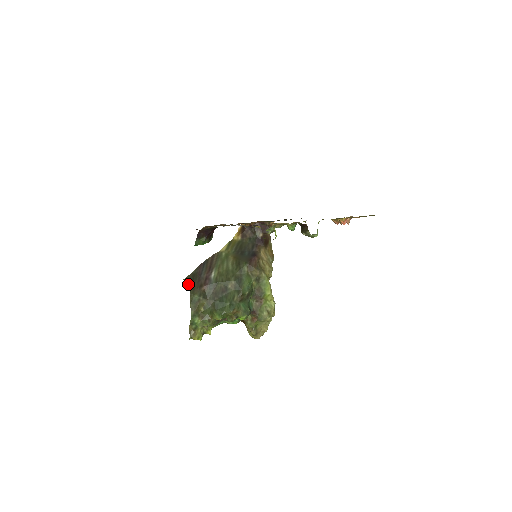
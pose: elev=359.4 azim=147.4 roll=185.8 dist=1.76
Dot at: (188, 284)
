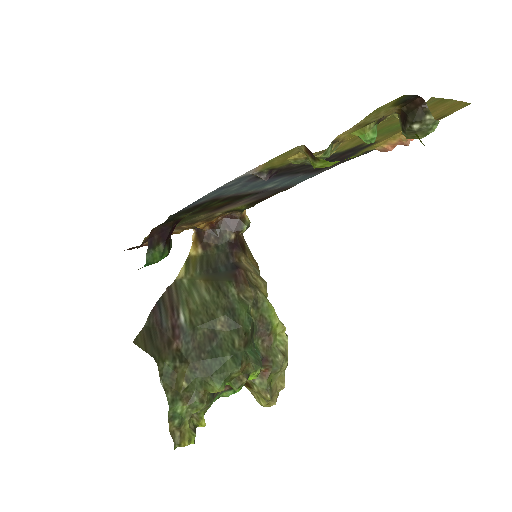
Dot at: (145, 347)
